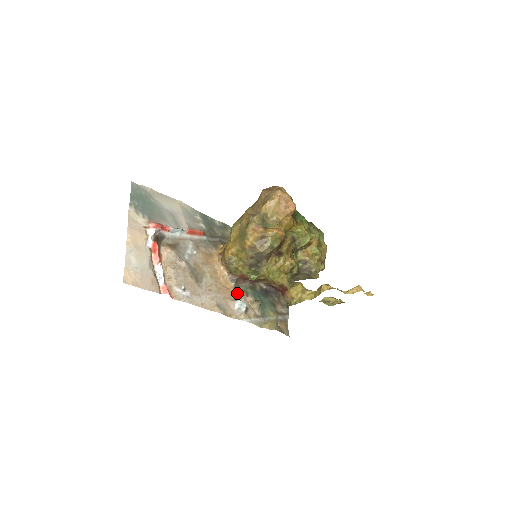
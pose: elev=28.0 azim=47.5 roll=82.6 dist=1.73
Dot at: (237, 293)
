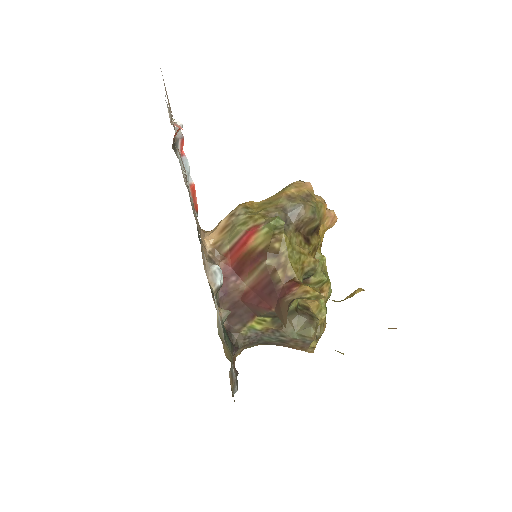
Dot at: occluded
